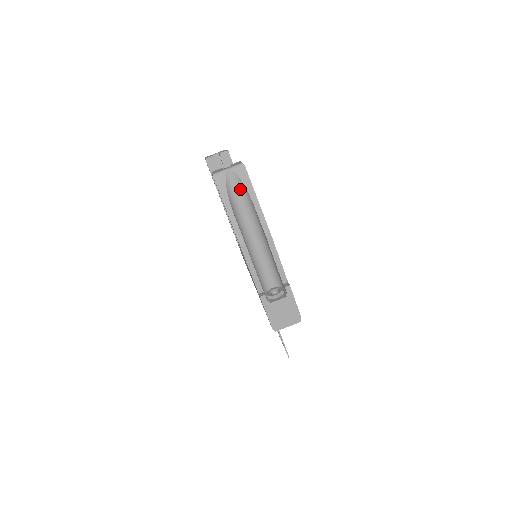
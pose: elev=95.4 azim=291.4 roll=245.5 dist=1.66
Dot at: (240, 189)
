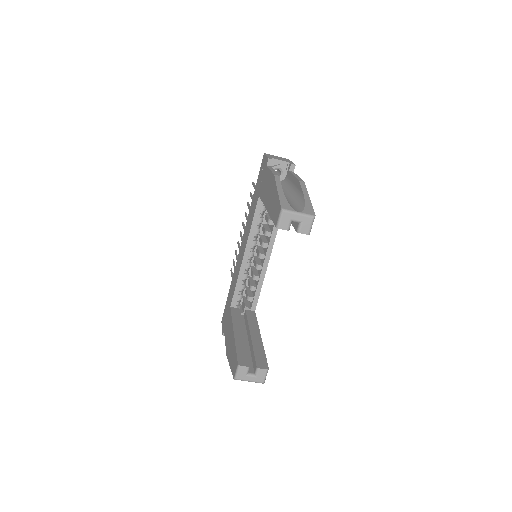
Dot at: occluded
